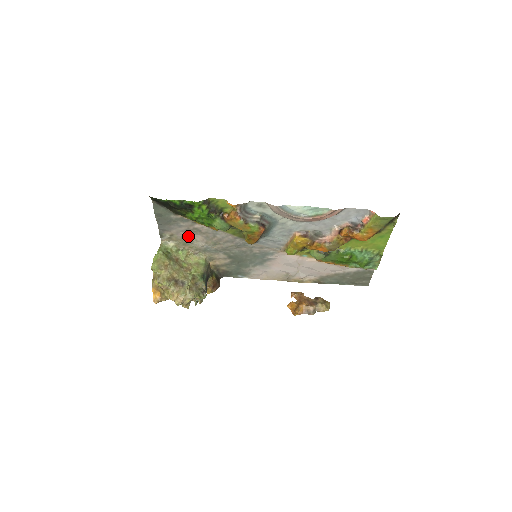
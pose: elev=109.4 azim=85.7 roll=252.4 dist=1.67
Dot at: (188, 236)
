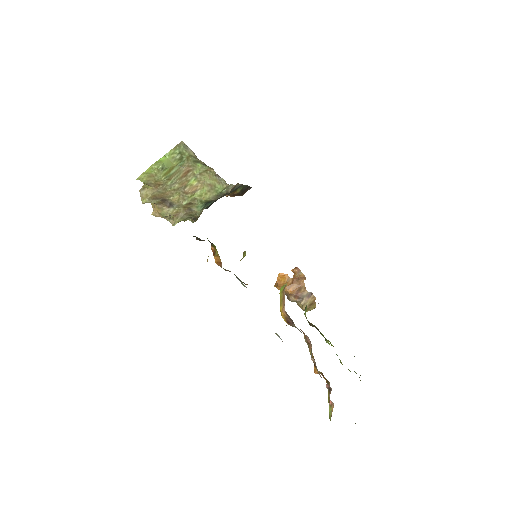
Dot at: occluded
